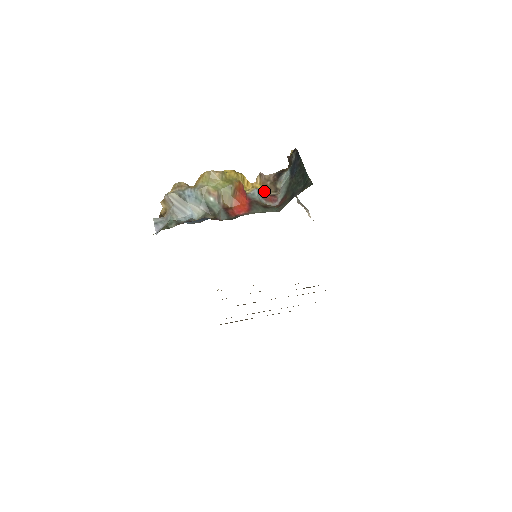
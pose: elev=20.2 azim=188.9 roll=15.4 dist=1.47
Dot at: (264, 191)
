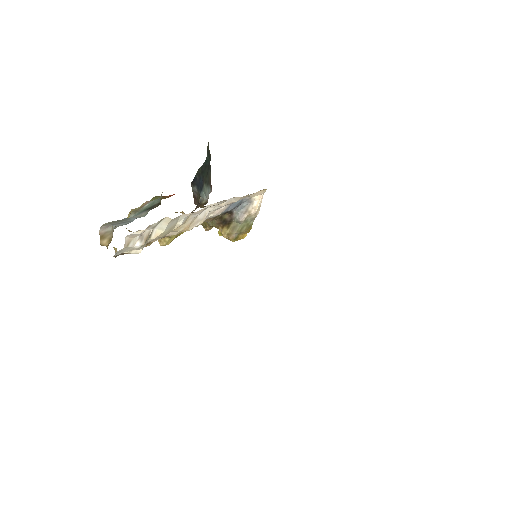
Dot at: occluded
